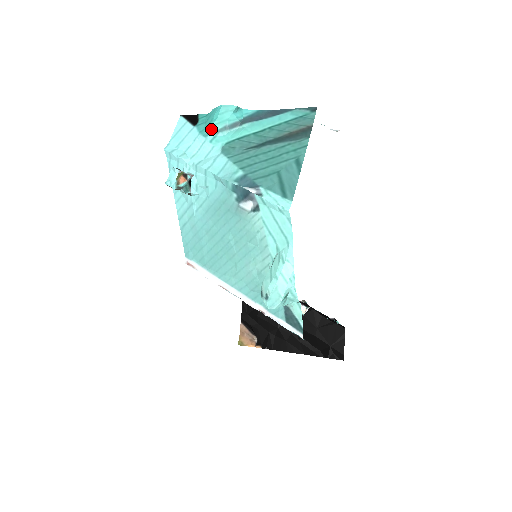
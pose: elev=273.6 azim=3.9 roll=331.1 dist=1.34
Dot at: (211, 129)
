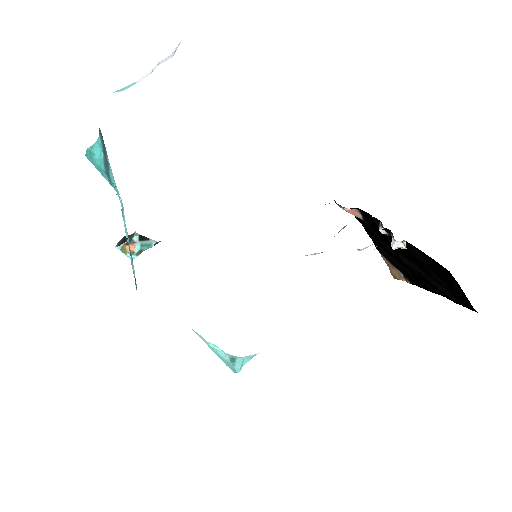
Dot at: occluded
